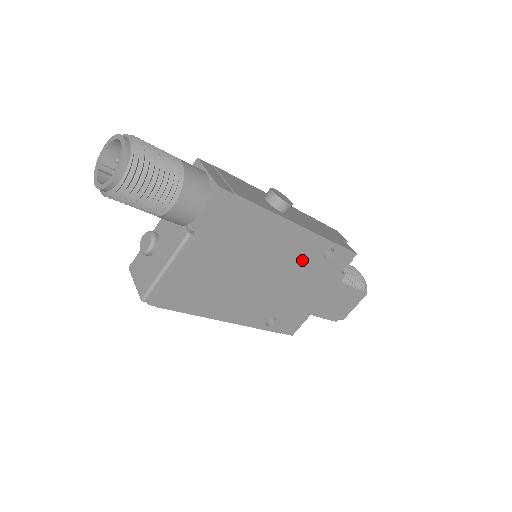
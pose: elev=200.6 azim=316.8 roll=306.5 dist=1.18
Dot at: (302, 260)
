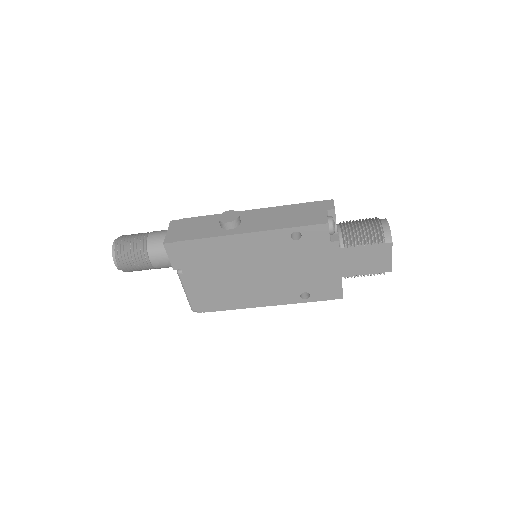
Dot at: (277, 250)
